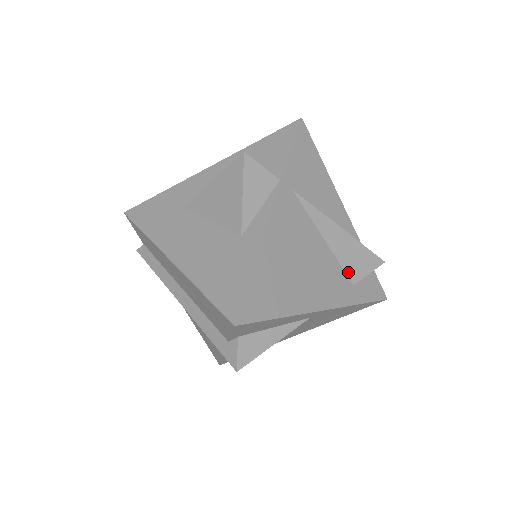
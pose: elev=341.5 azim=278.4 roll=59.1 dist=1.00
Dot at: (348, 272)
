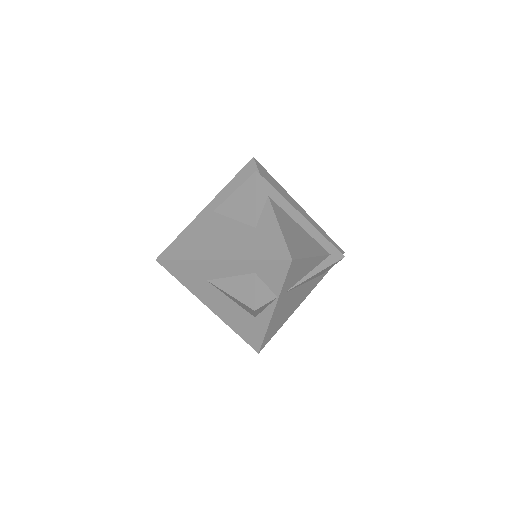
Dot at: (319, 276)
